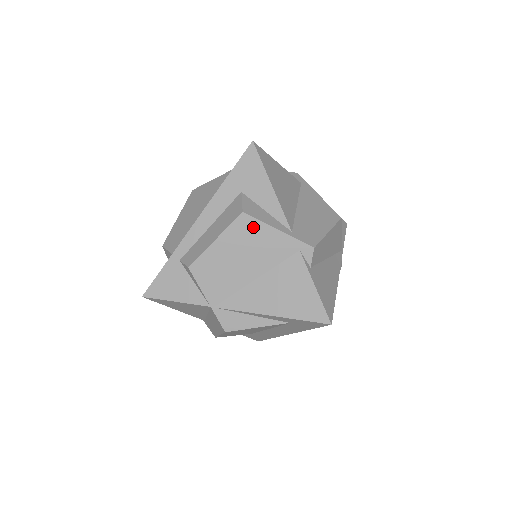
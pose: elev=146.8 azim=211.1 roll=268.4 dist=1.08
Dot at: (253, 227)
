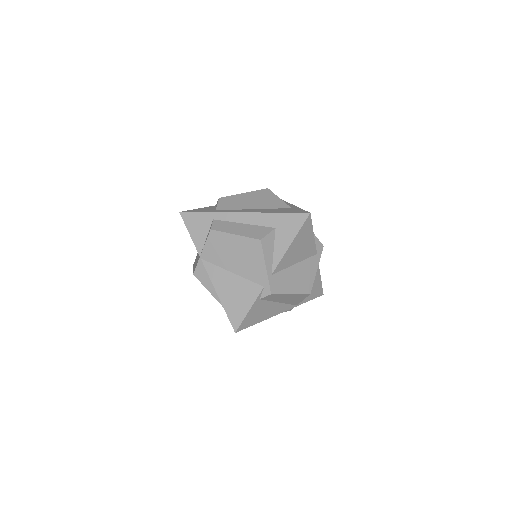
Dot at: (257, 251)
